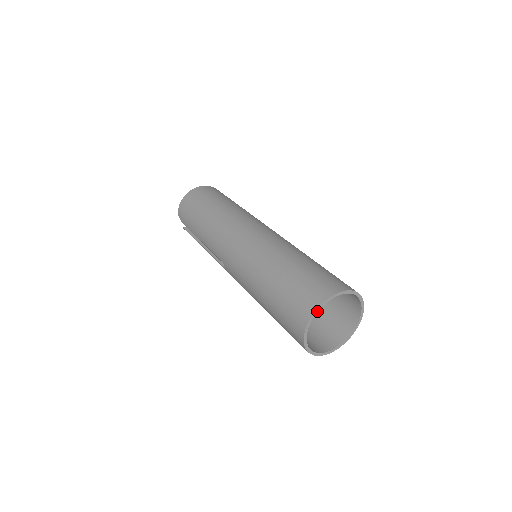
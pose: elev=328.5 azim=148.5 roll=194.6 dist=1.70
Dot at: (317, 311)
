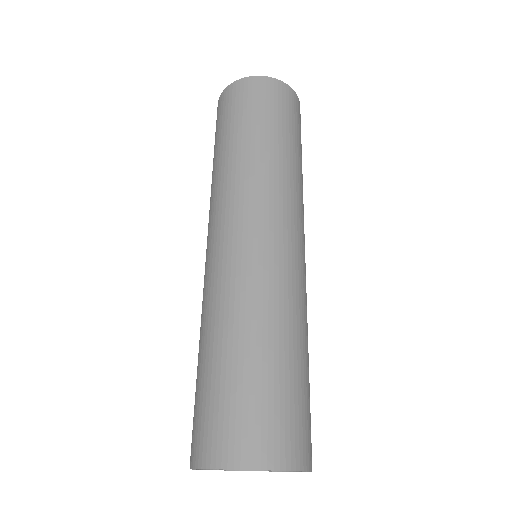
Dot at: (195, 469)
